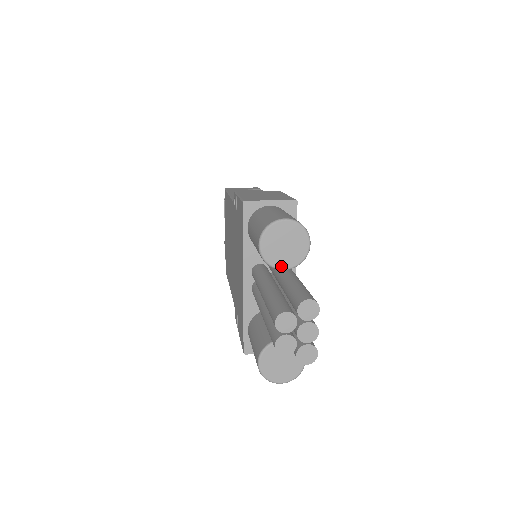
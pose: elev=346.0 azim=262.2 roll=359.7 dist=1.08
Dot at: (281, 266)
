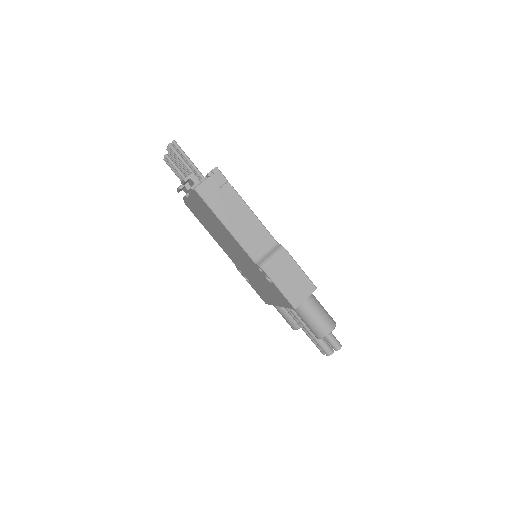
Dot at: occluded
